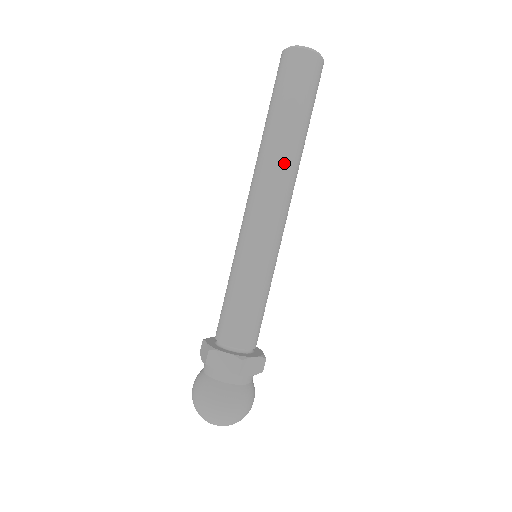
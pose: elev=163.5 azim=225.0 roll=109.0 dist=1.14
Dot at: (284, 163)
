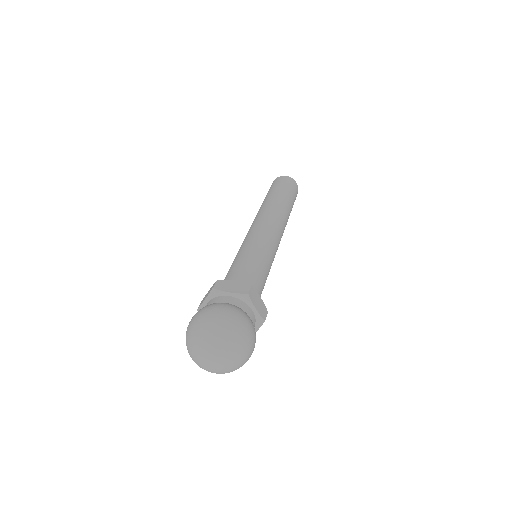
Dot at: (279, 209)
